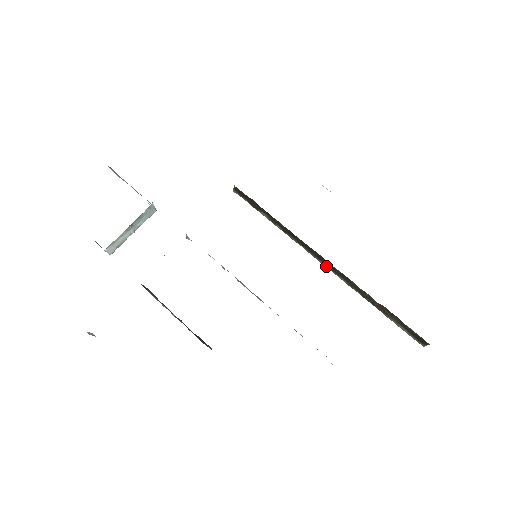
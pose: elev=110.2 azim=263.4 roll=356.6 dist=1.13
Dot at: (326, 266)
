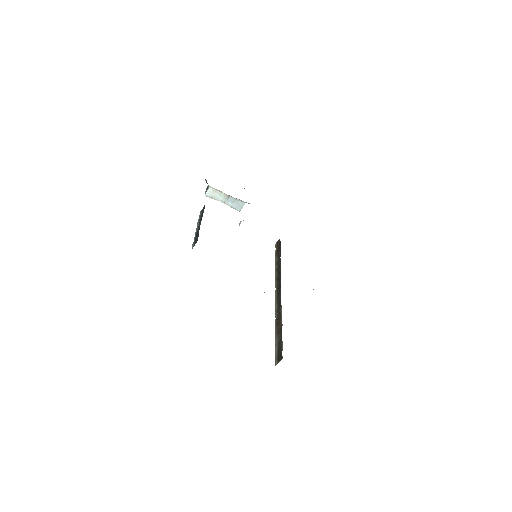
Dot at: (276, 297)
